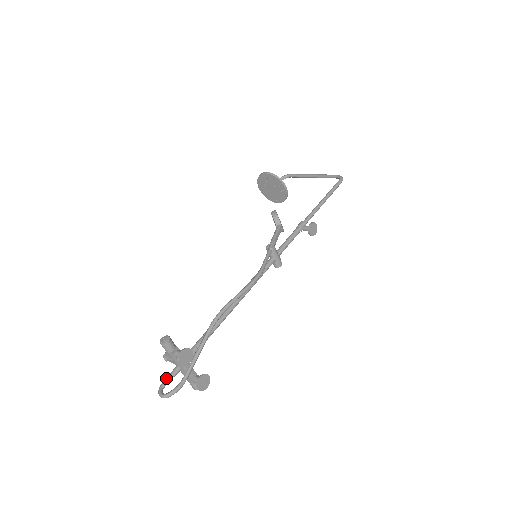
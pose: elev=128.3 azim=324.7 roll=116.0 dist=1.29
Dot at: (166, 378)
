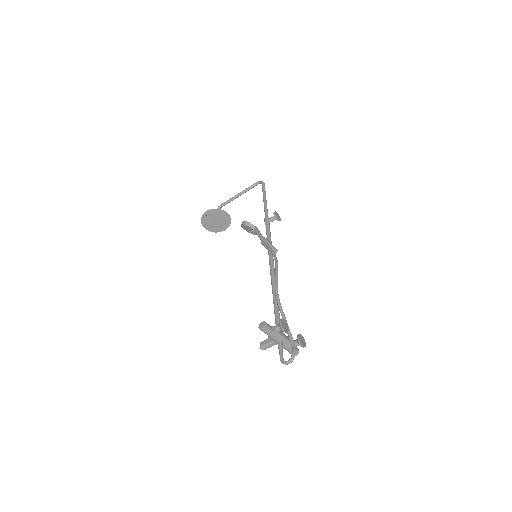
Dot at: (279, 353)
